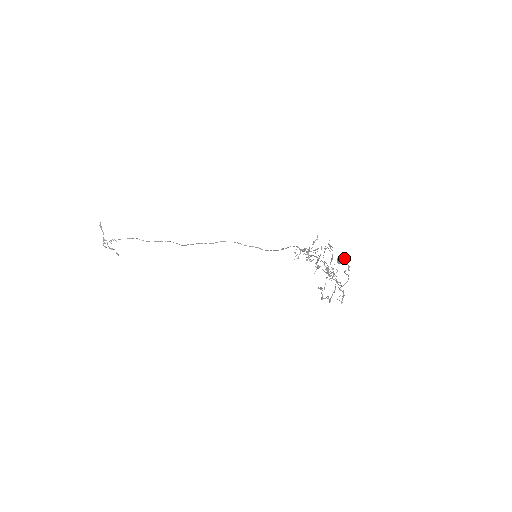
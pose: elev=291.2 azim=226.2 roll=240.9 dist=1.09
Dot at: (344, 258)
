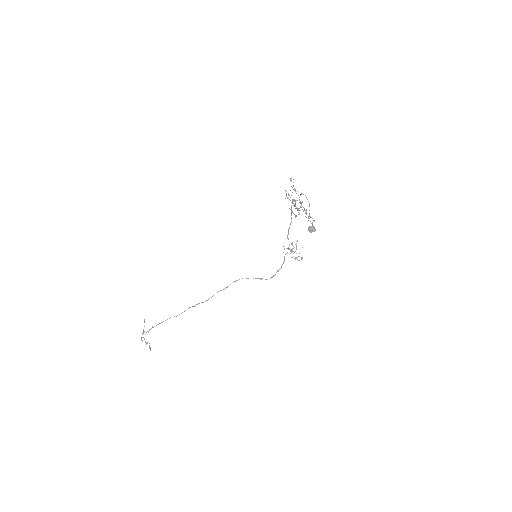
Dot at: (313, 226)
